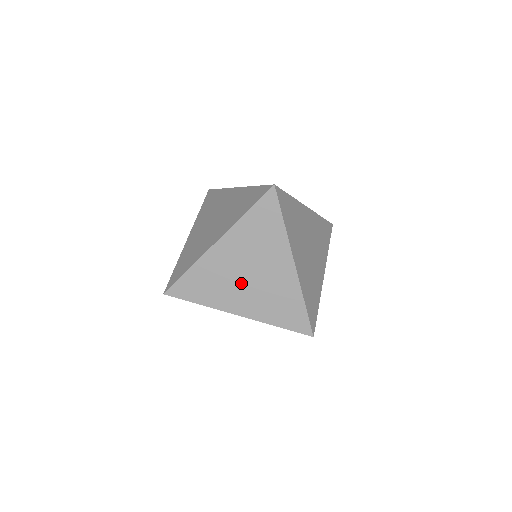
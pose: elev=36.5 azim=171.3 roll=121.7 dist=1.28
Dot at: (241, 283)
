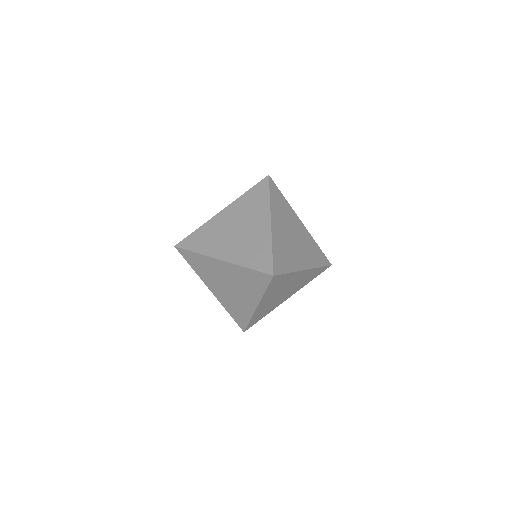
Dot at: (230, 236)
